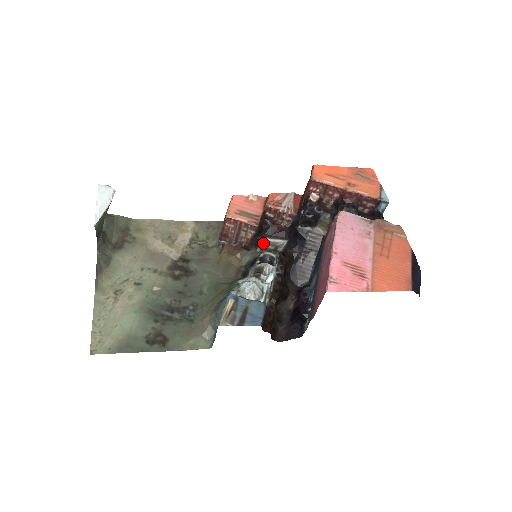
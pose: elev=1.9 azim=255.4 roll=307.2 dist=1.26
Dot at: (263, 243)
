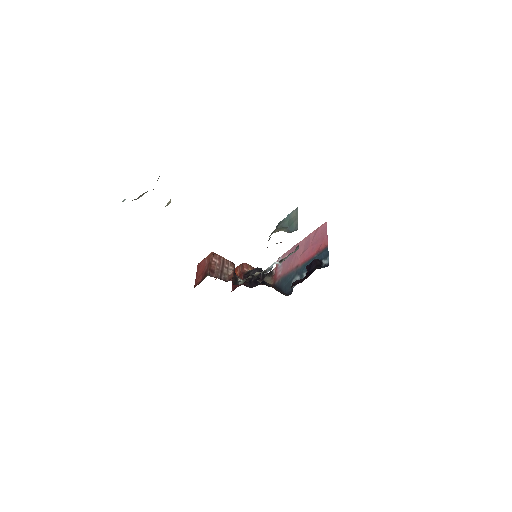
Dot at: (240, 281)
